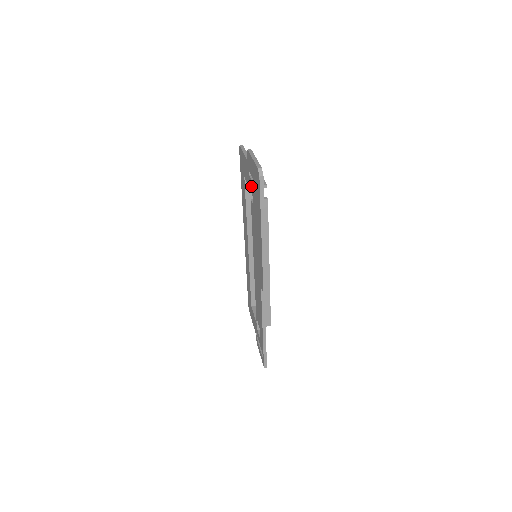
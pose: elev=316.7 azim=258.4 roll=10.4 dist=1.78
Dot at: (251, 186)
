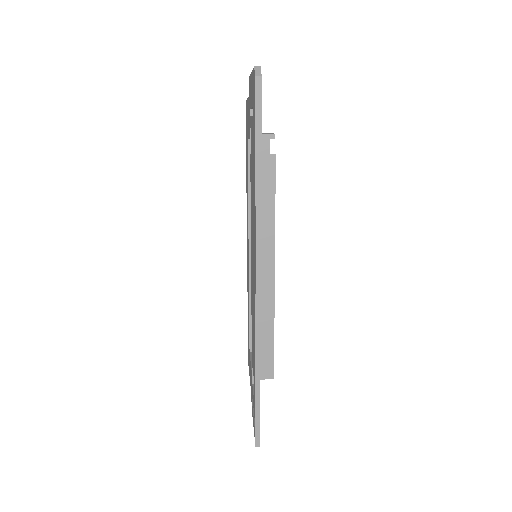
Dot at: occluded
